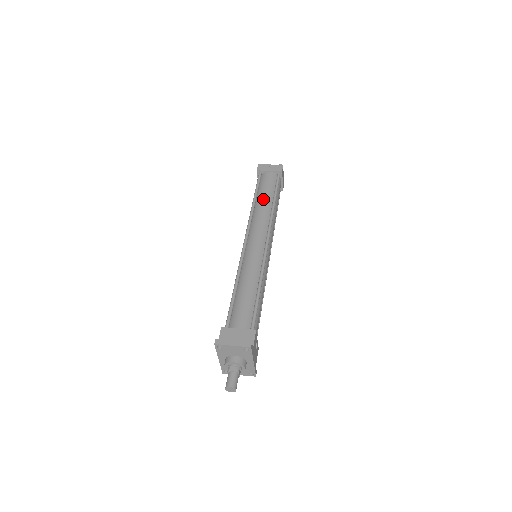
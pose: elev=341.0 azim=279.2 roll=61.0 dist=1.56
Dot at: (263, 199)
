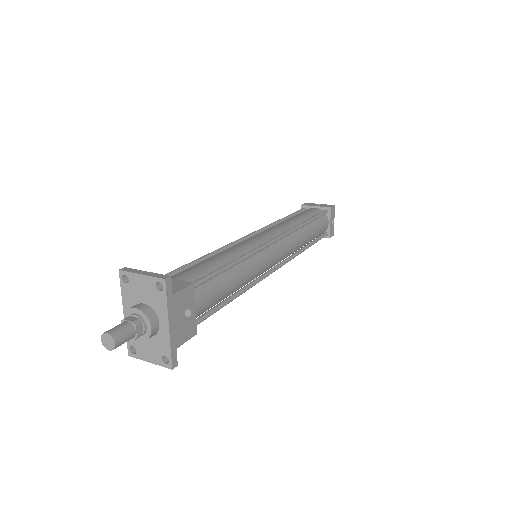
Dot at: (294, 218)
